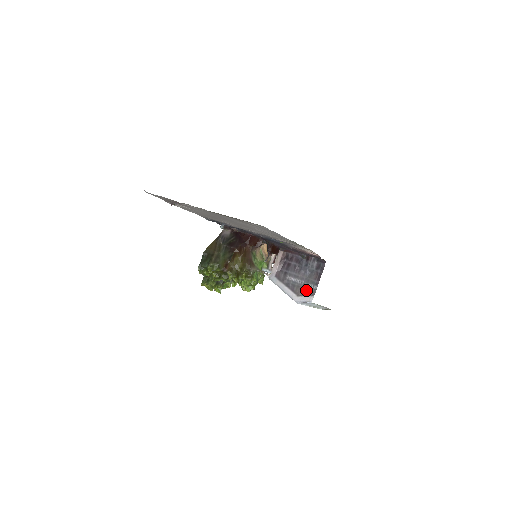
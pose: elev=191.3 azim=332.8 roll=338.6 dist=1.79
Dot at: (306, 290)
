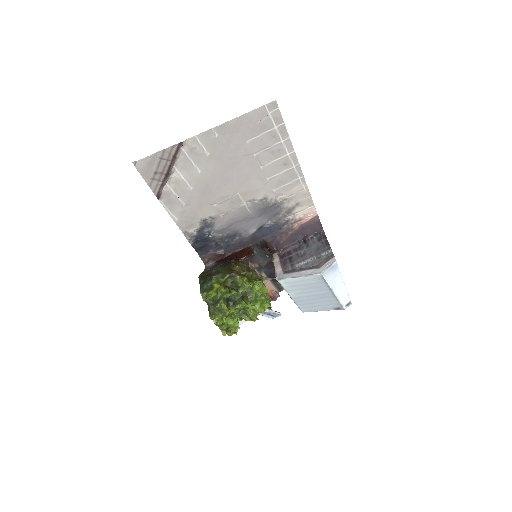
Dot at: (323, 260)
